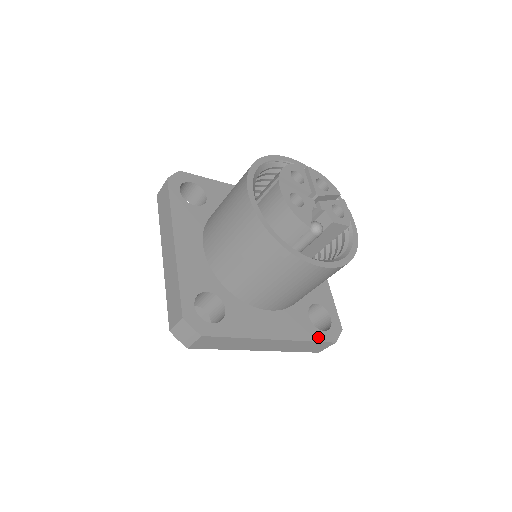
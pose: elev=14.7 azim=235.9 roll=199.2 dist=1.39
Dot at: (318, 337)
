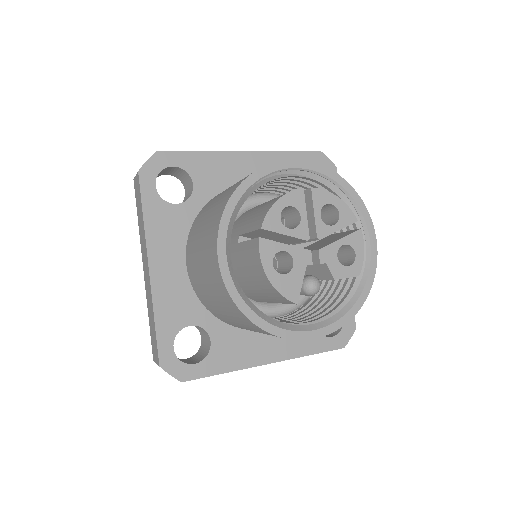
Dot at: (323, 347)
